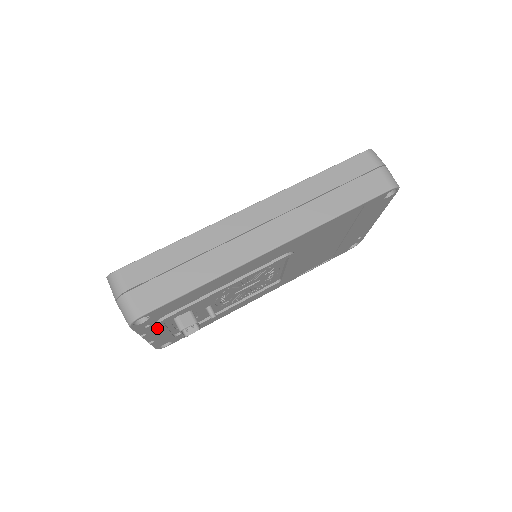
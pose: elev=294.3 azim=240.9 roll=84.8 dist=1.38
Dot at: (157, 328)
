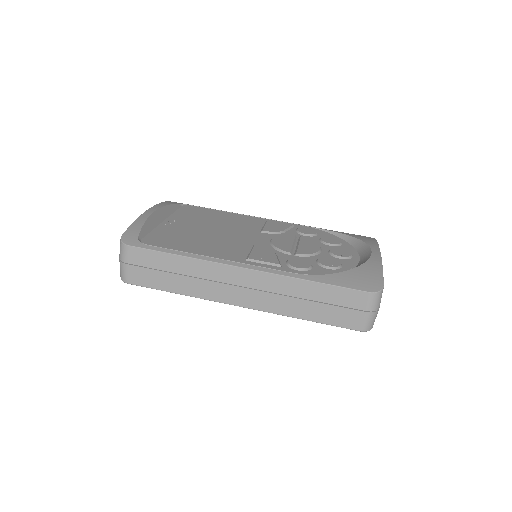
Dot at: occluded
